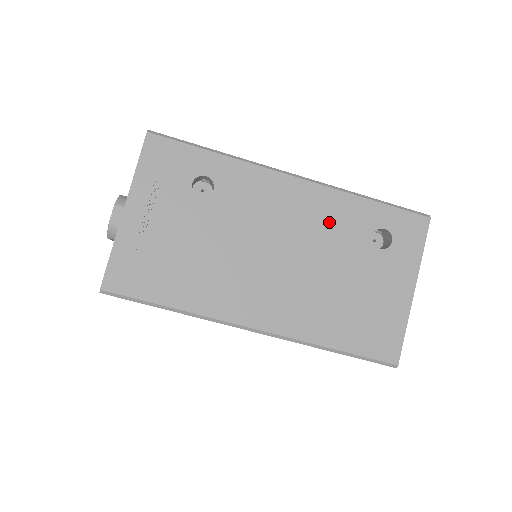
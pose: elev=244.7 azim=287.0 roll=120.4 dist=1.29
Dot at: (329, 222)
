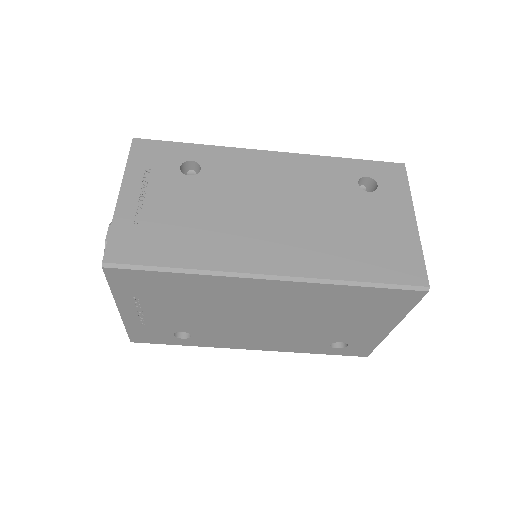
Dot at: (314, 179)
